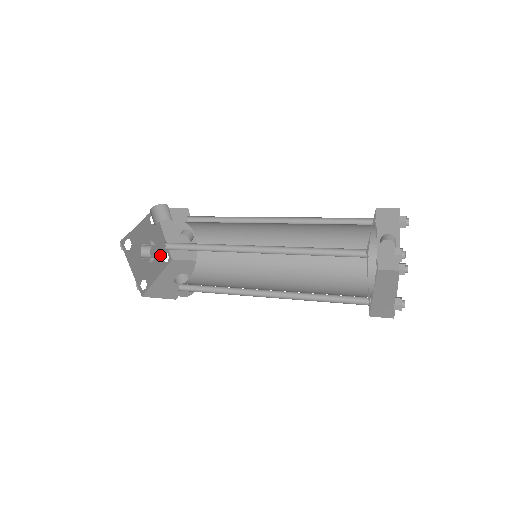
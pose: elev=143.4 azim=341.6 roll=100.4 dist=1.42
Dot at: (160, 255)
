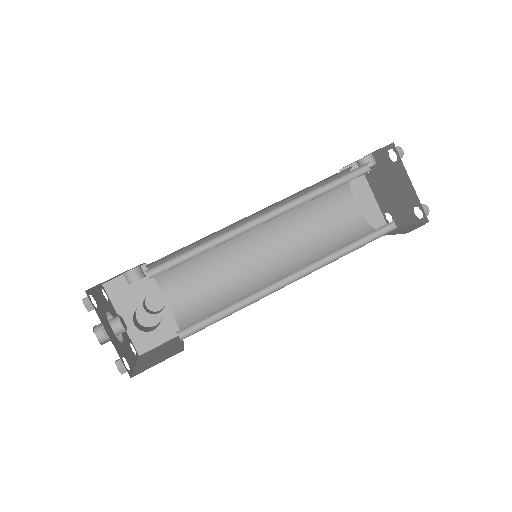
Dot at: (107, 305)
